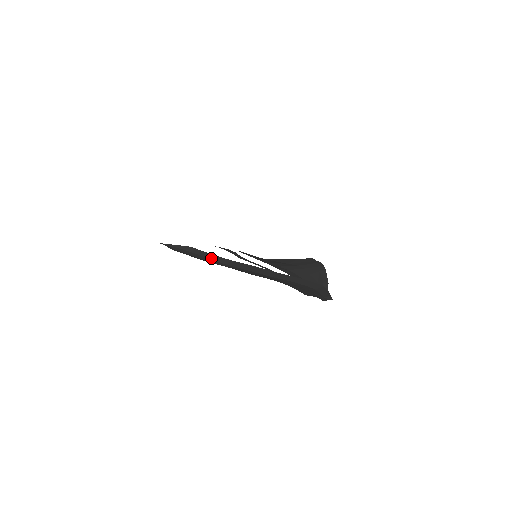
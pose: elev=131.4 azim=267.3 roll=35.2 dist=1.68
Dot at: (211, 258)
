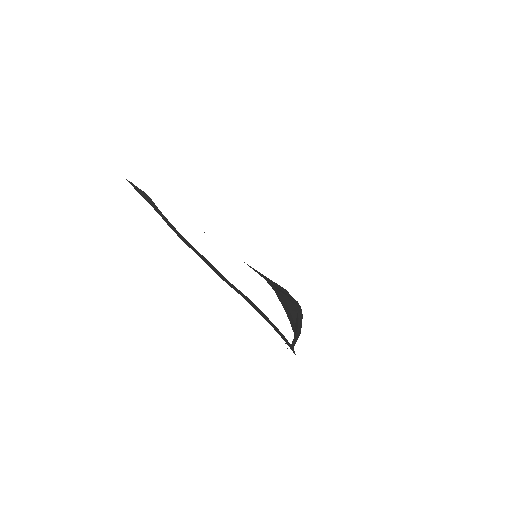
Dot at: (165, 220)
